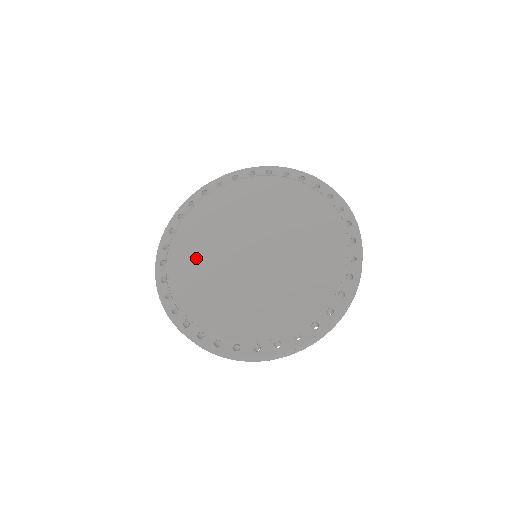
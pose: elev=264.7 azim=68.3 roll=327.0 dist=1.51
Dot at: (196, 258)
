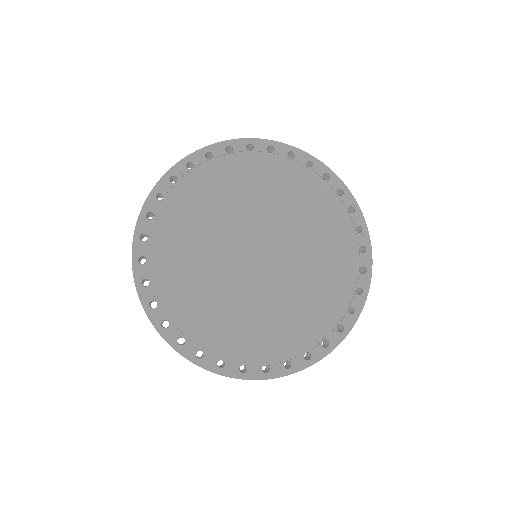
Dot at: (216, 197)
